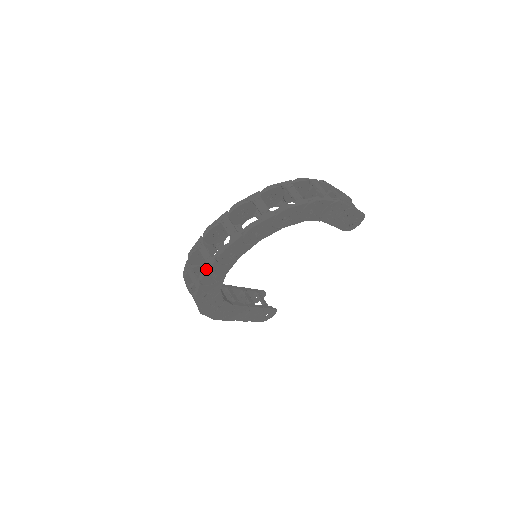
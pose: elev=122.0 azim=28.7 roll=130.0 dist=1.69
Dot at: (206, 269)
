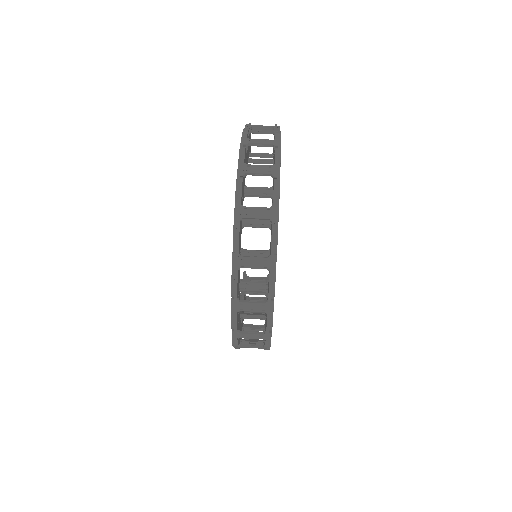
Dot at: (270, 317)
